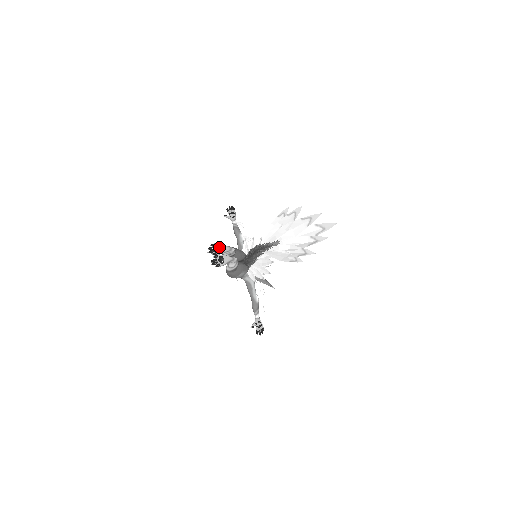
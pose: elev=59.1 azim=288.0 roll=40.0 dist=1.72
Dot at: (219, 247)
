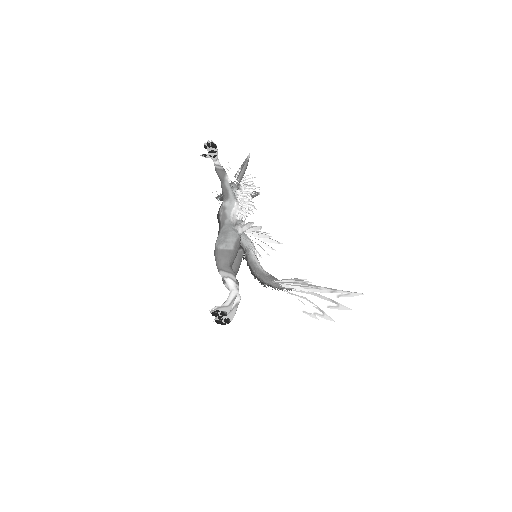
Dot at: (225, 314)
